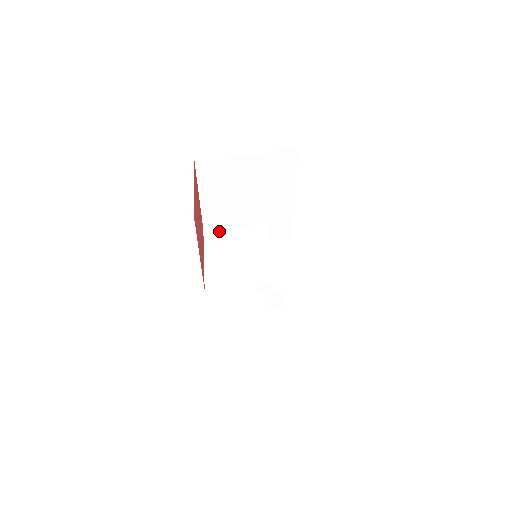
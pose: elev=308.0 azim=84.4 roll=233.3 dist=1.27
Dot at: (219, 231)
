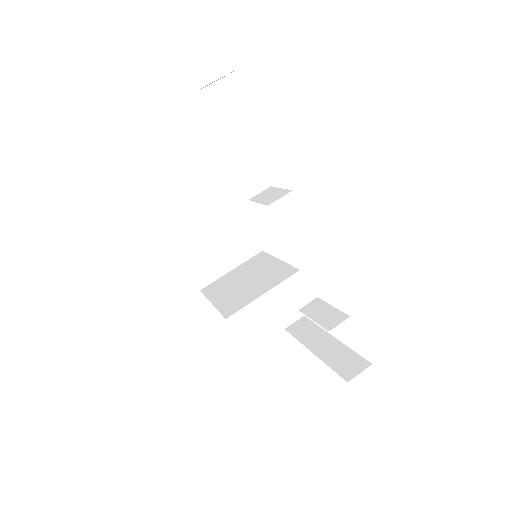
Dot at: (215, 282)
